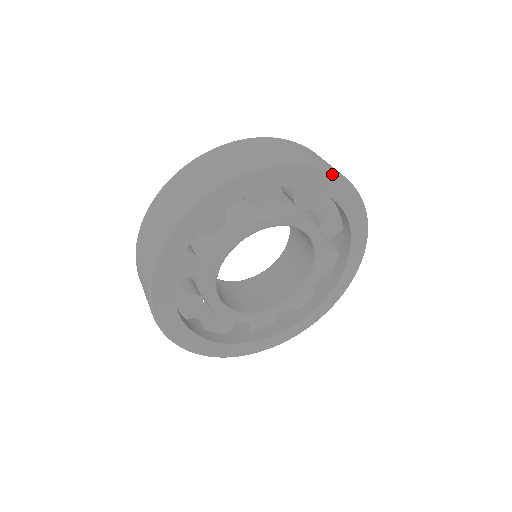
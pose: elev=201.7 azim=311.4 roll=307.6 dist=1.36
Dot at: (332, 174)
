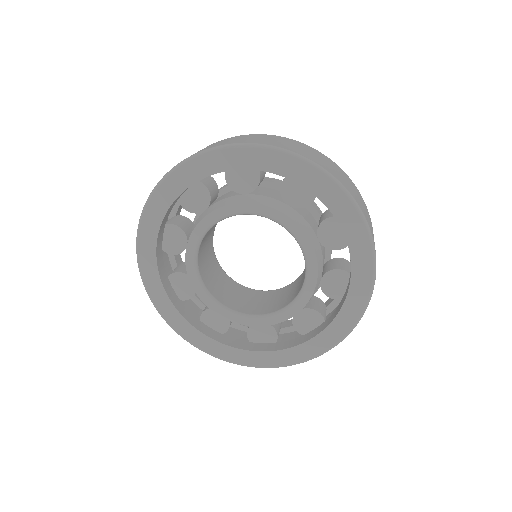
Dot at: (368, 296)
